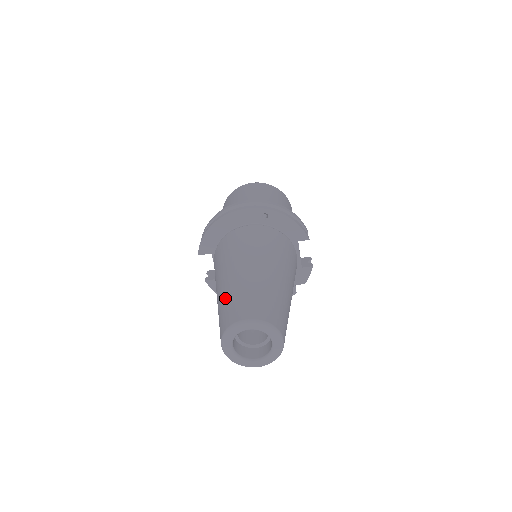
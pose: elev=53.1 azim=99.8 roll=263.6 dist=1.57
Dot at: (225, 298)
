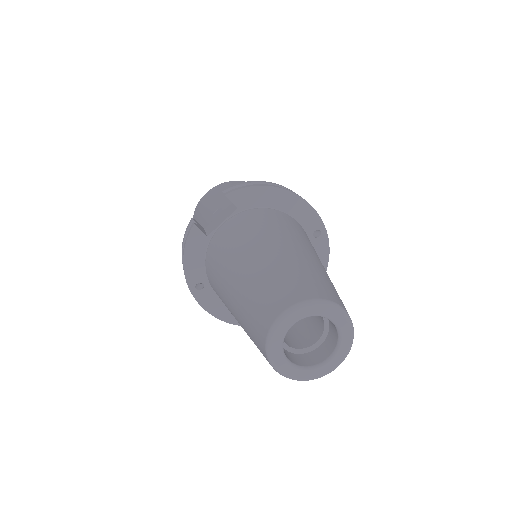
Dot at: (300, 265)
